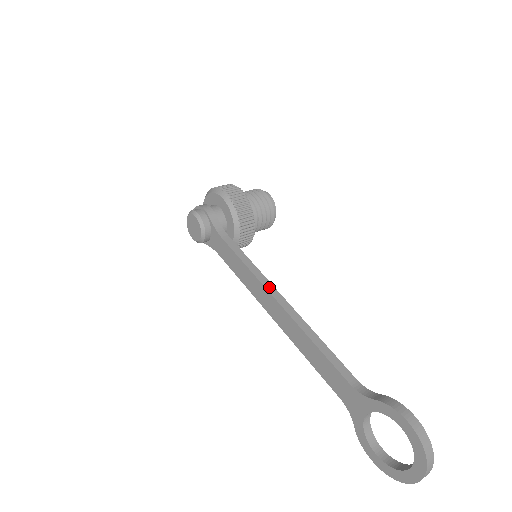
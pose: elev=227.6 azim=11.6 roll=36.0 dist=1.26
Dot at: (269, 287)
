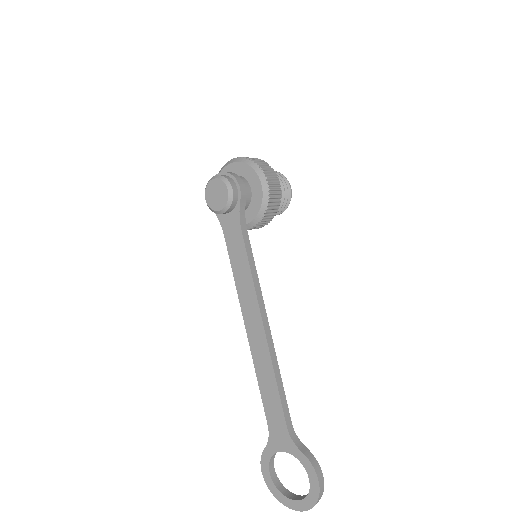
Dot at: (262, 307)
